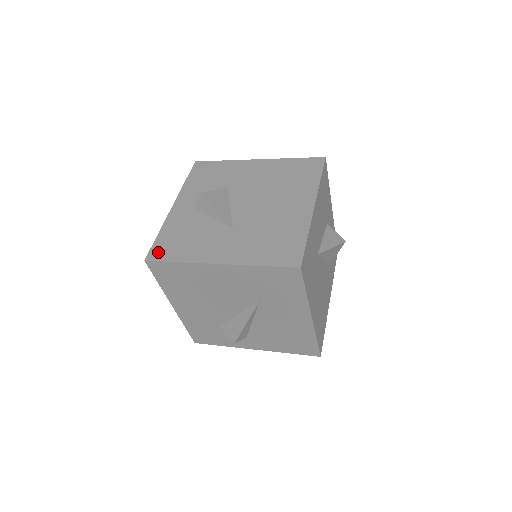
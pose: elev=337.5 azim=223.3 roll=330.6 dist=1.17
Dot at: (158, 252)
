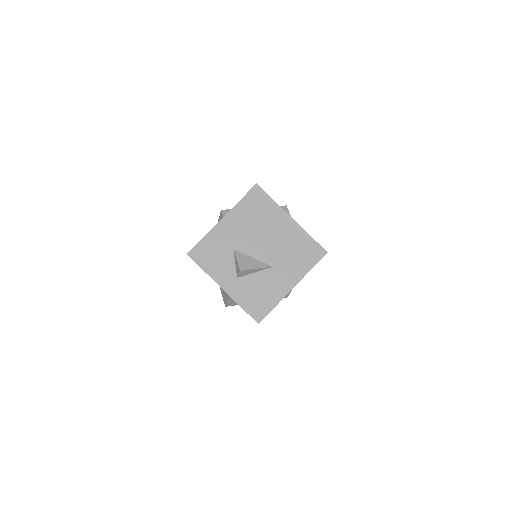
Dot at: (258, 314)
